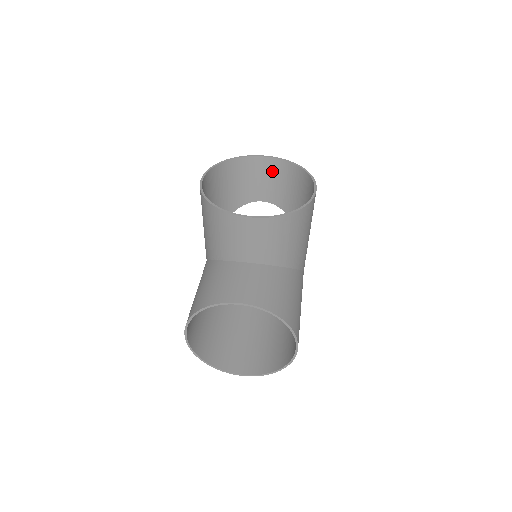
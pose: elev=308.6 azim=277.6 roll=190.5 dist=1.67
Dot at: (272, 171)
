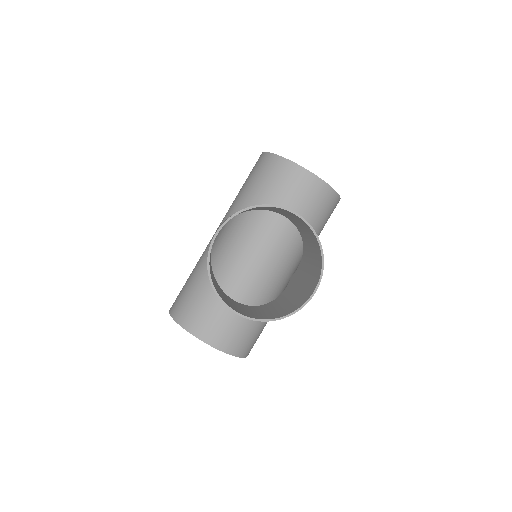
Dot at: (299, 220)
